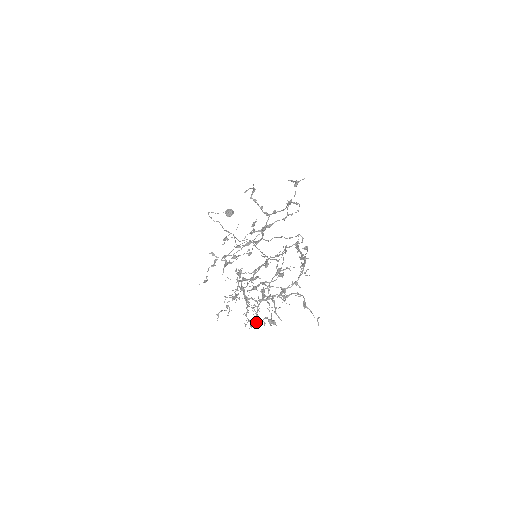
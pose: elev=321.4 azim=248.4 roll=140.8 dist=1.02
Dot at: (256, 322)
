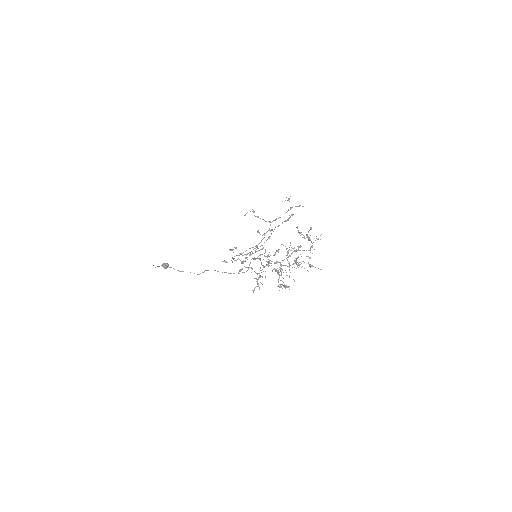
Dot at: (281, 286)
